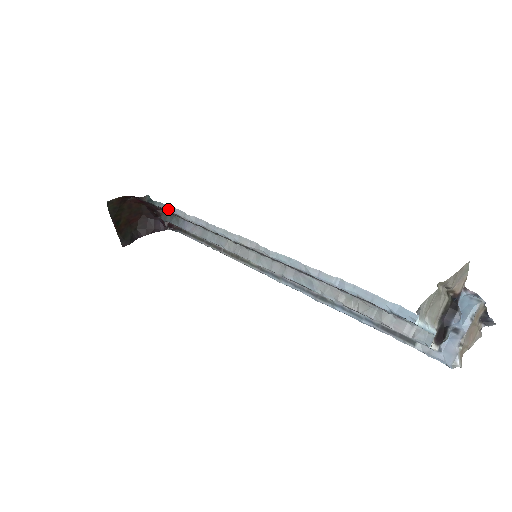
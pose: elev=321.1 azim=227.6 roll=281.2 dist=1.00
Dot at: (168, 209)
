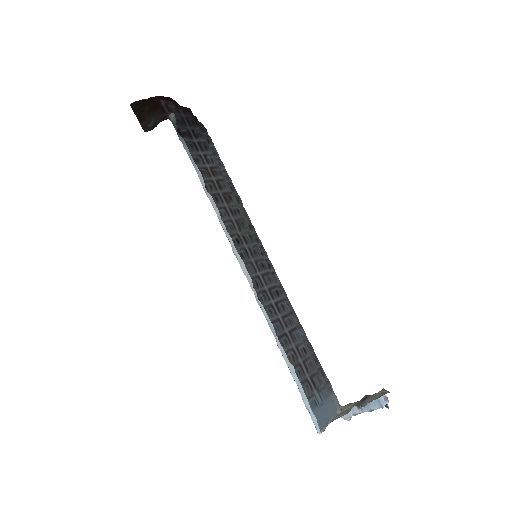
Dot at: (190, 157)
